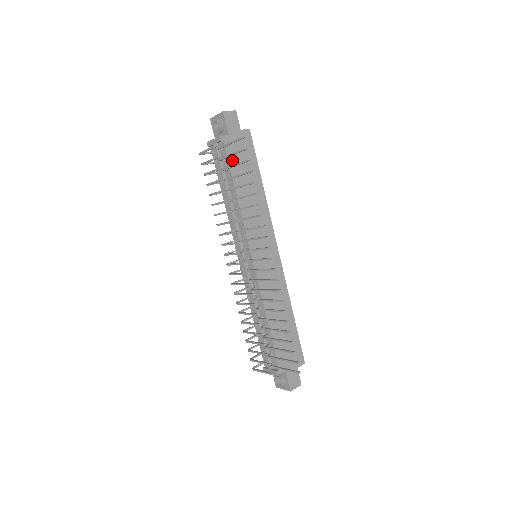
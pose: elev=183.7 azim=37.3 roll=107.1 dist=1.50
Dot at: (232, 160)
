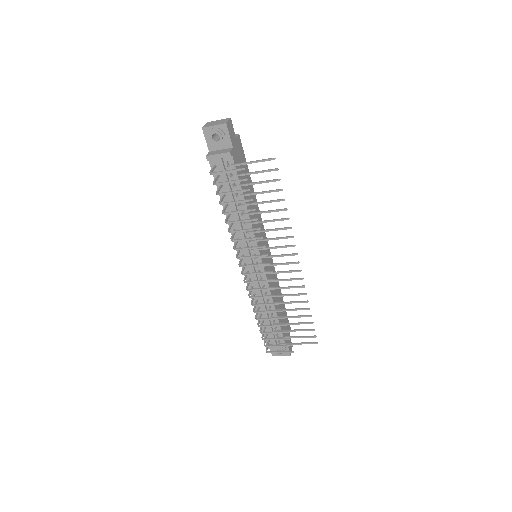
Dot at: (239, 173)
